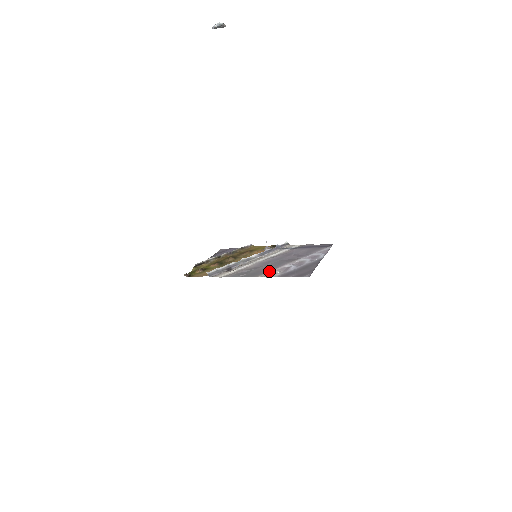
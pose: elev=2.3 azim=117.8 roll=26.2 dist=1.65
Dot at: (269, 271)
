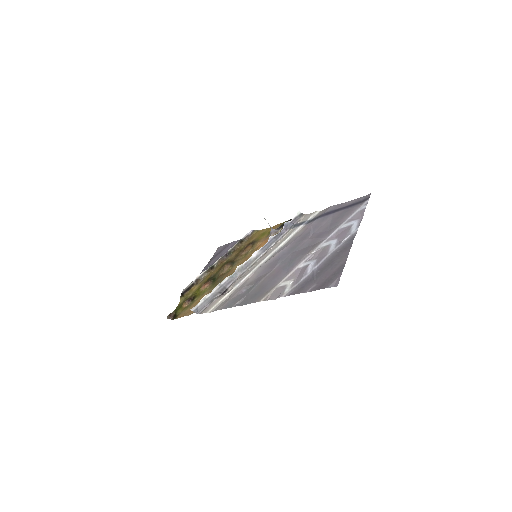
Dot at: (275, 284)
